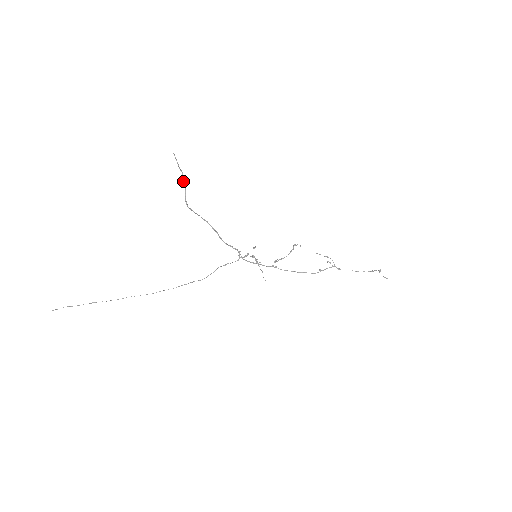
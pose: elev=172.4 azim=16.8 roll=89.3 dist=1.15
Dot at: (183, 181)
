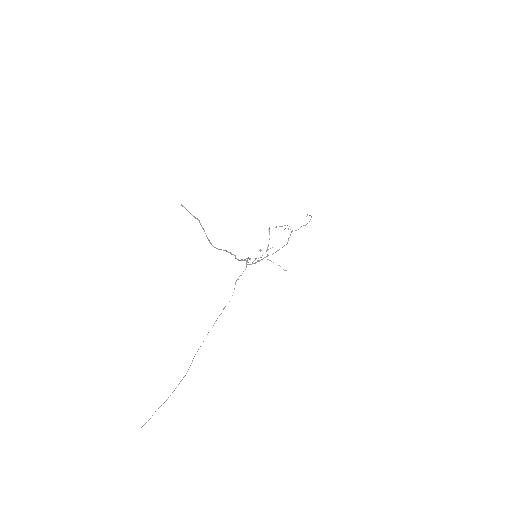
Dot at: occluded
